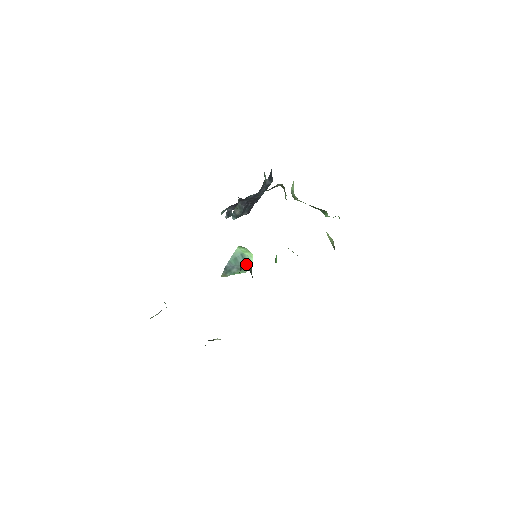
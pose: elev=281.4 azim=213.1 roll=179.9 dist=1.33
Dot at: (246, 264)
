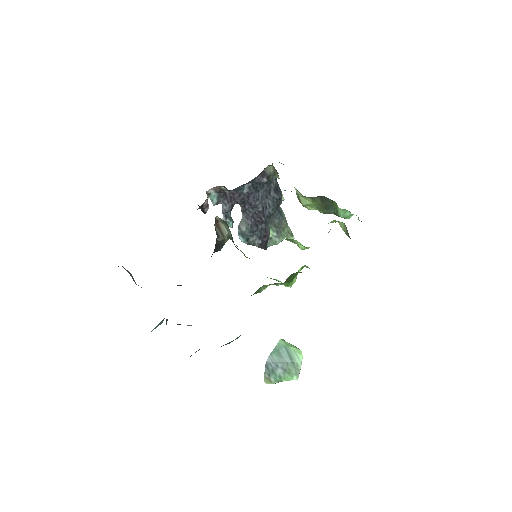
Dot at: (225, 227)
